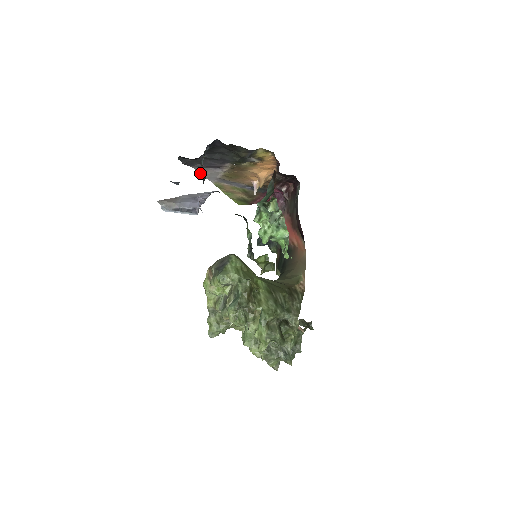
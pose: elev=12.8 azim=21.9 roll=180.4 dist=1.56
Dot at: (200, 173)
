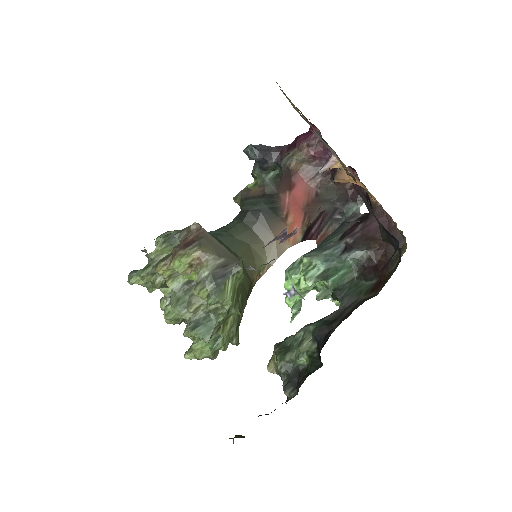
Dot at: occluded
